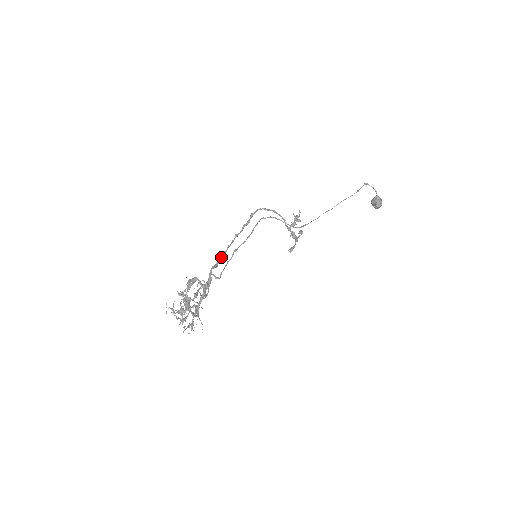
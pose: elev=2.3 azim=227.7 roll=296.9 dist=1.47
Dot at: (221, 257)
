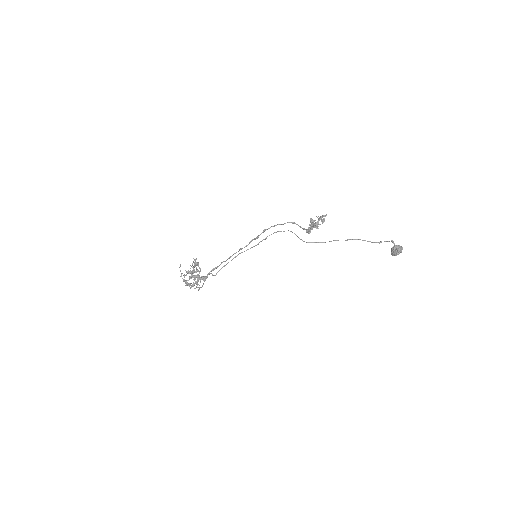
Dot at: occluded
